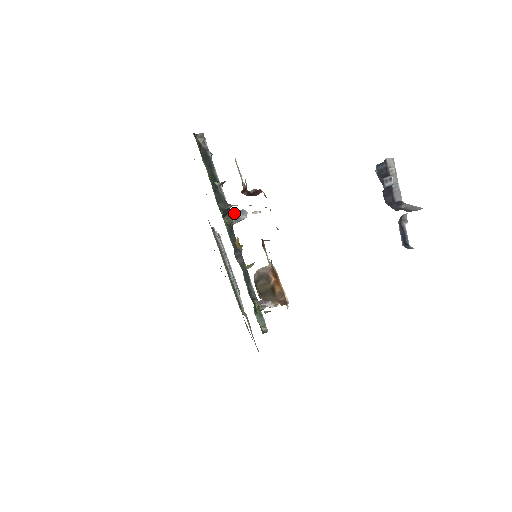
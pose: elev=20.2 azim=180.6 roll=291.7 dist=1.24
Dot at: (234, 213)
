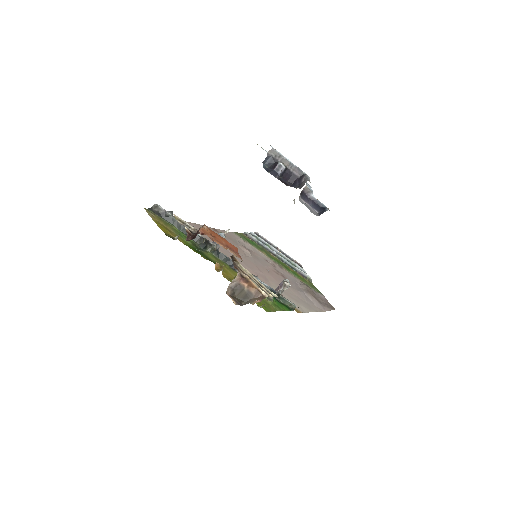
Dot at: occluded
